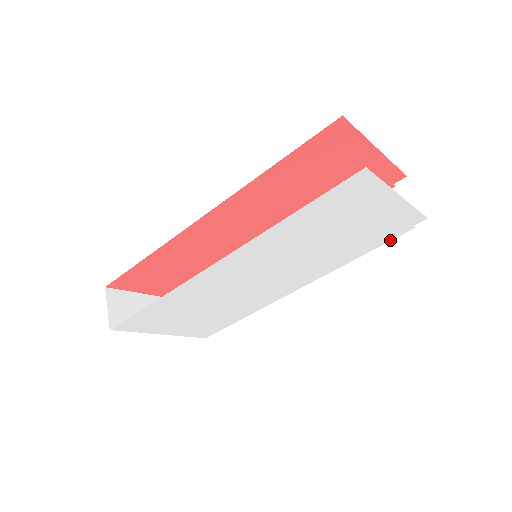
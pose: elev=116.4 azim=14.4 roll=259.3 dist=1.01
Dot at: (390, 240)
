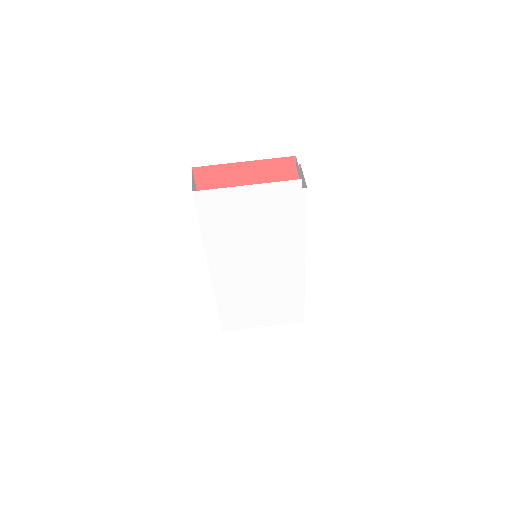
Dot at: (306, 204)
